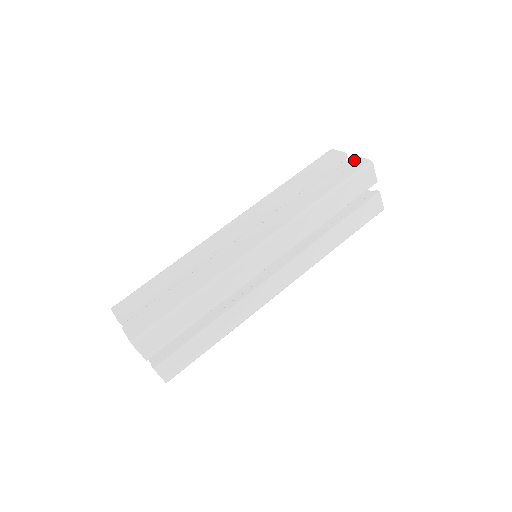
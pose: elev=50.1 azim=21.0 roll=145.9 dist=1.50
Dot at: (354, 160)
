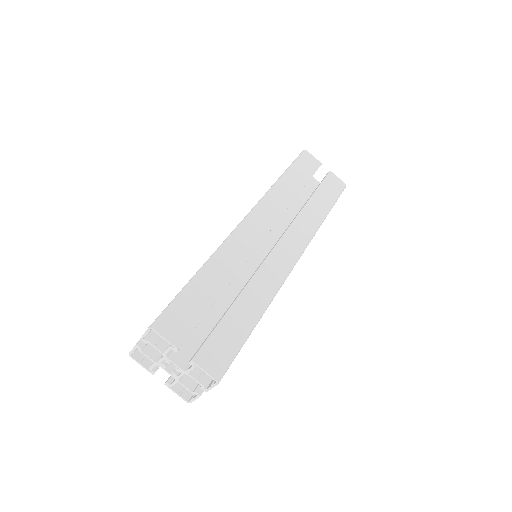
Dot at: occluded
